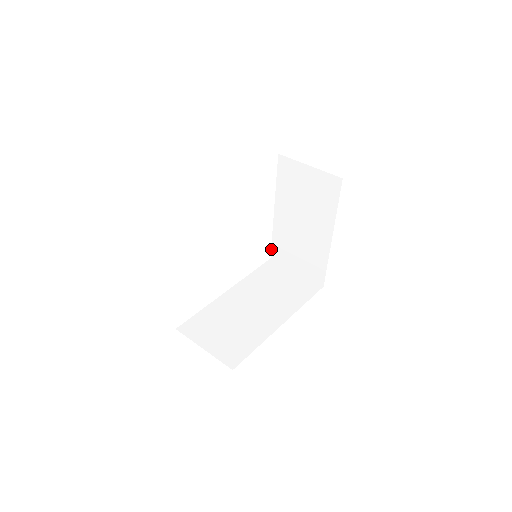
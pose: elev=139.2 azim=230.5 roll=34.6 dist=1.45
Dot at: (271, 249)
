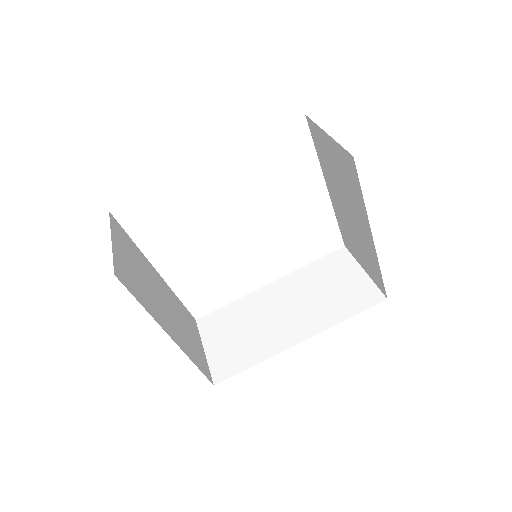
Dot at: occluded
